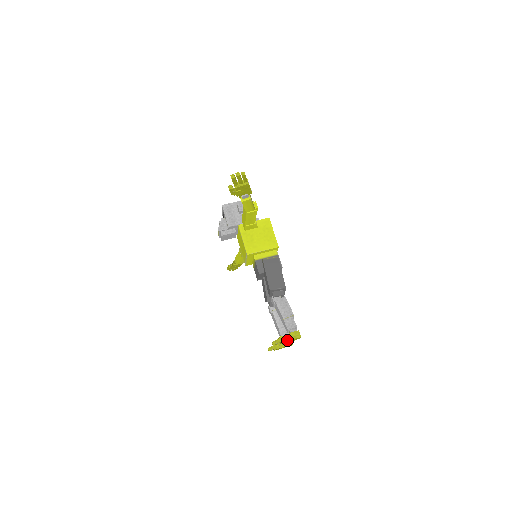
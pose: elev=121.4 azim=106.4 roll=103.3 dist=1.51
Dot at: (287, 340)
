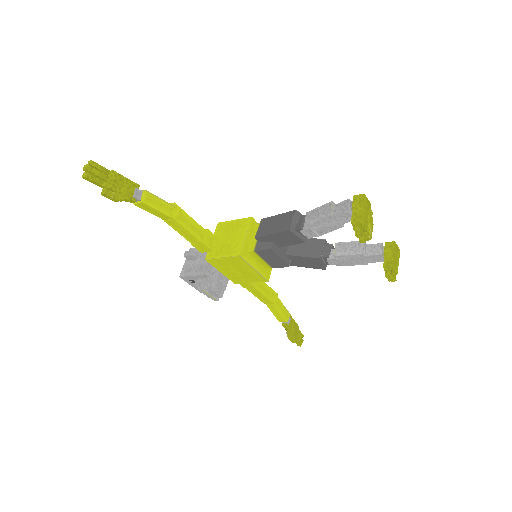
Dot at: (360, 213)
